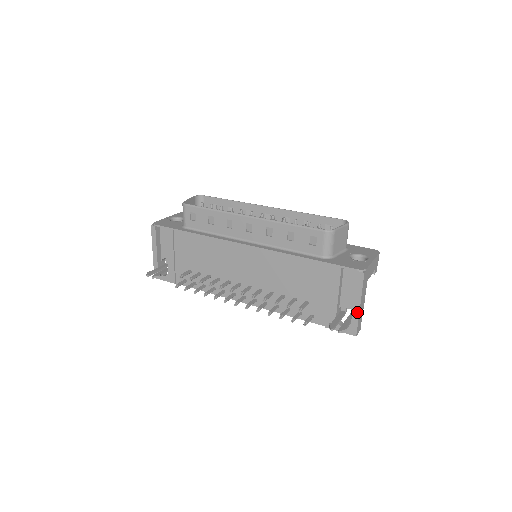
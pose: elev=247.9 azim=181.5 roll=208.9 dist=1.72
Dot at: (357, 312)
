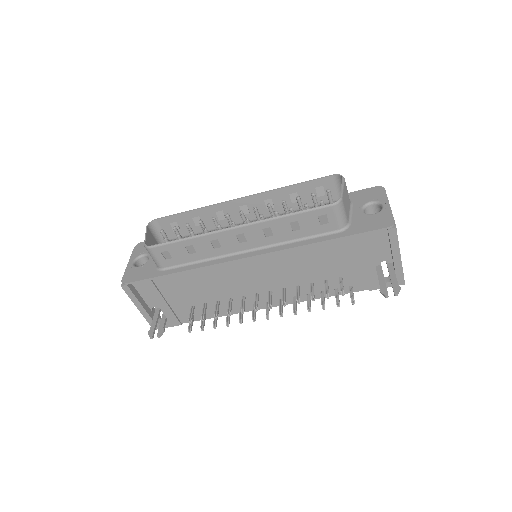
Dot at: (399, 264)
